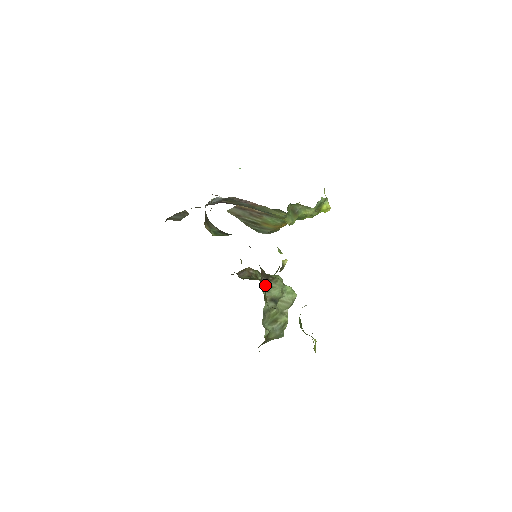
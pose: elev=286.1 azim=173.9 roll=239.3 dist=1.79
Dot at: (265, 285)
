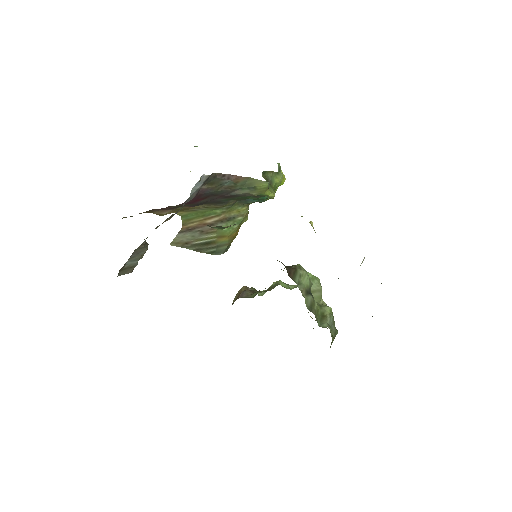
Dot at: (294, 276)
